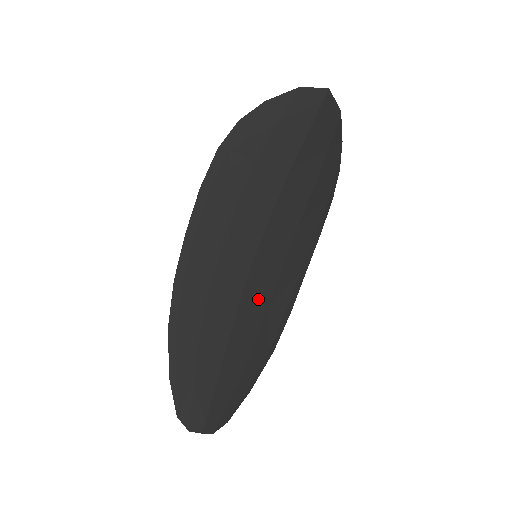
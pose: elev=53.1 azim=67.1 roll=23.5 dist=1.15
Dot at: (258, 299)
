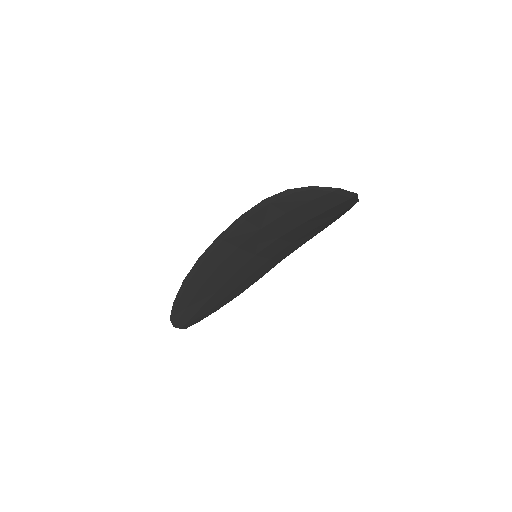
Dot at: (245, 273)
